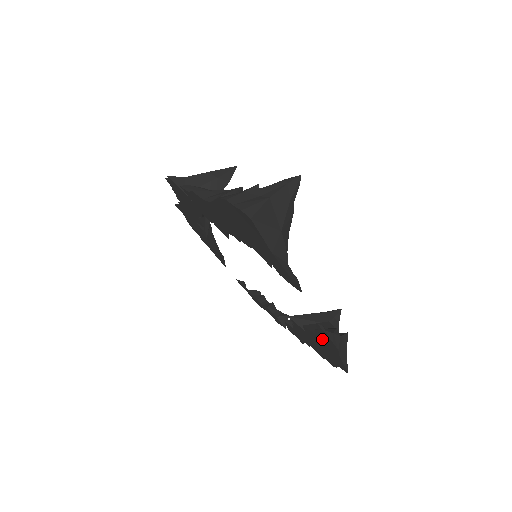
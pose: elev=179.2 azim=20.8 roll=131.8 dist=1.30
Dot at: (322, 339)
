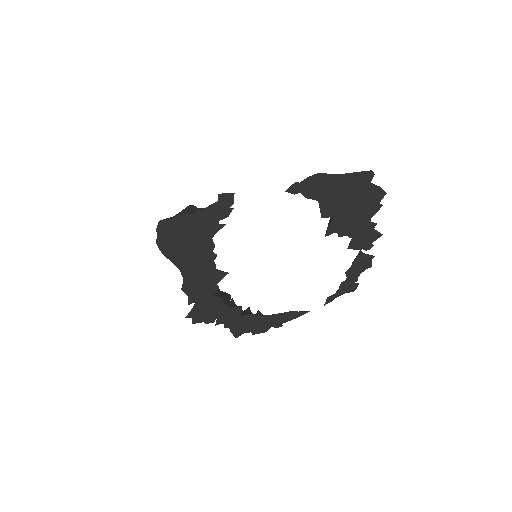
Dot at: (319, 193)
